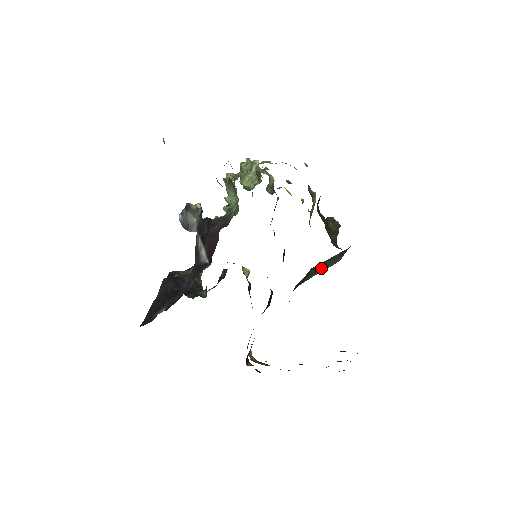
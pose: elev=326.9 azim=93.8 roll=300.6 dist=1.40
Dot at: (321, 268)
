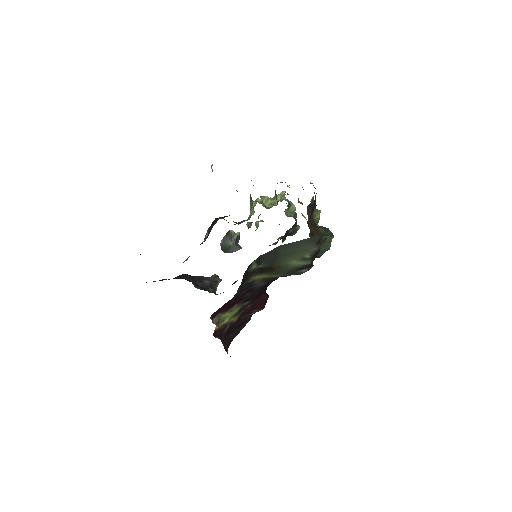
Dot at: (292, 251)
